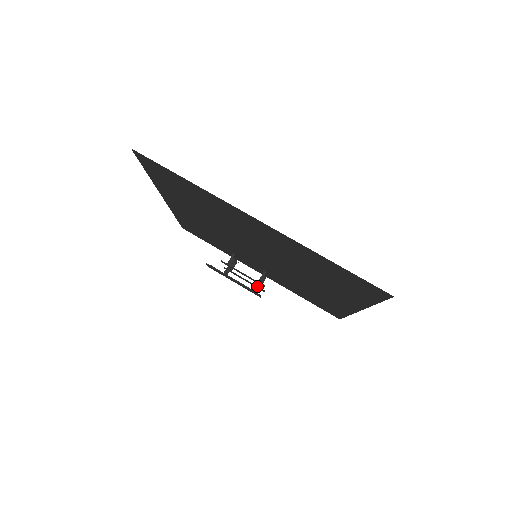
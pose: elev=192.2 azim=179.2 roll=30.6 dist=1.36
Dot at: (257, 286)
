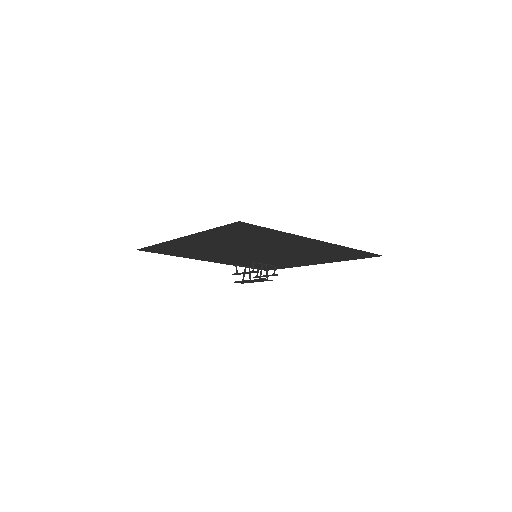
Dot at: (260, 275)
